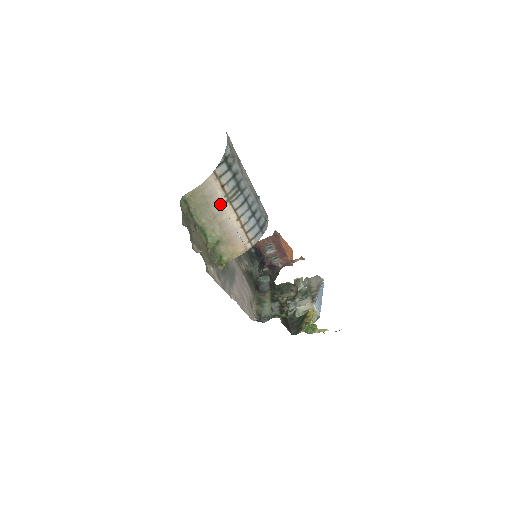
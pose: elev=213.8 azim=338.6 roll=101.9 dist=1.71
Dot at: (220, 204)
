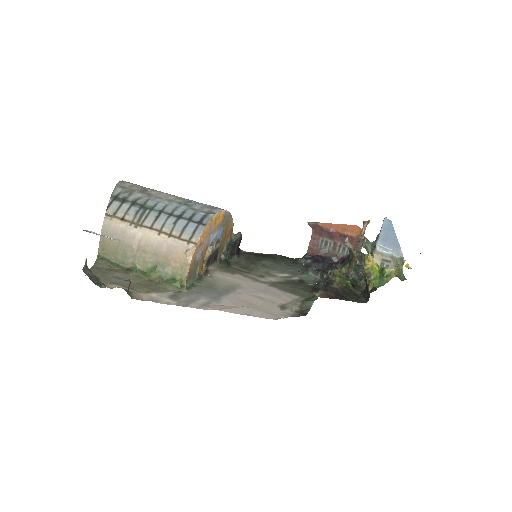
Dot at: (131, 235)
